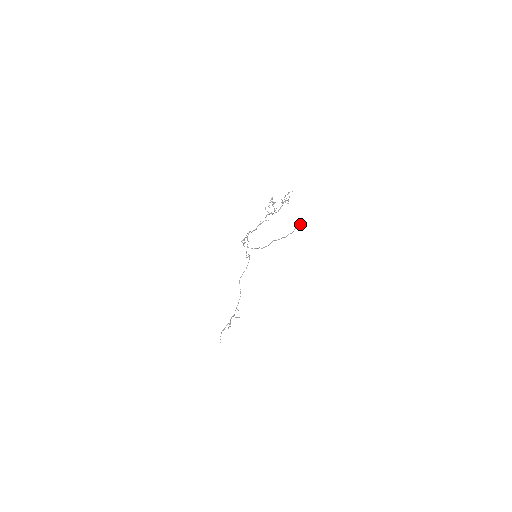
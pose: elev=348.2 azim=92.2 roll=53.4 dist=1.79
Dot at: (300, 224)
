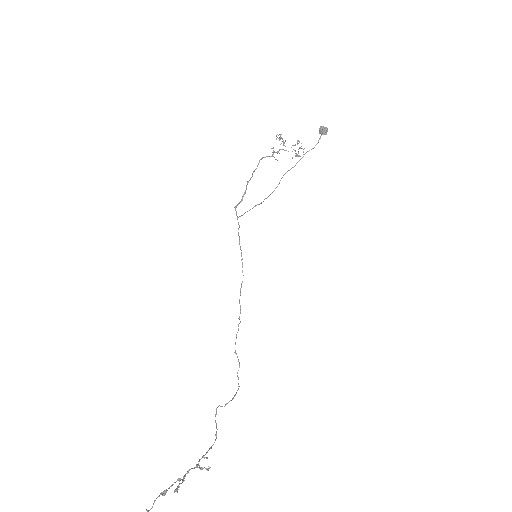
Dot at: (320, 127)
